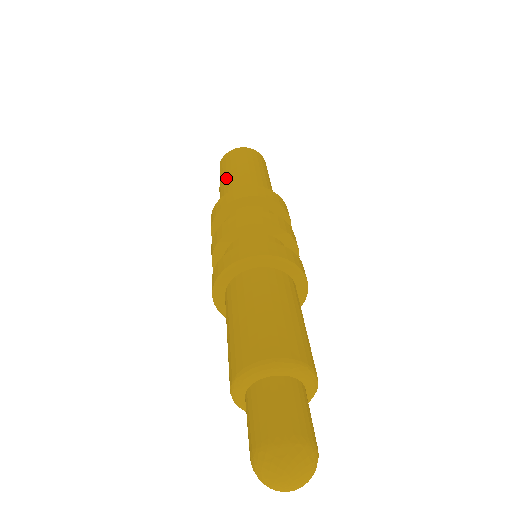
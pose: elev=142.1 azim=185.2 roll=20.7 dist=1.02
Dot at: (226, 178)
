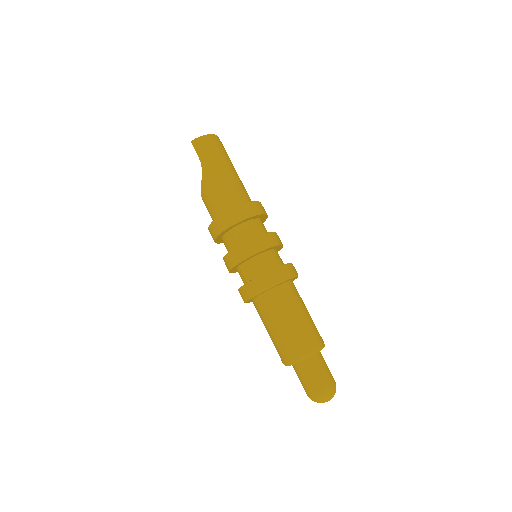
Dot at: (217, 174)
